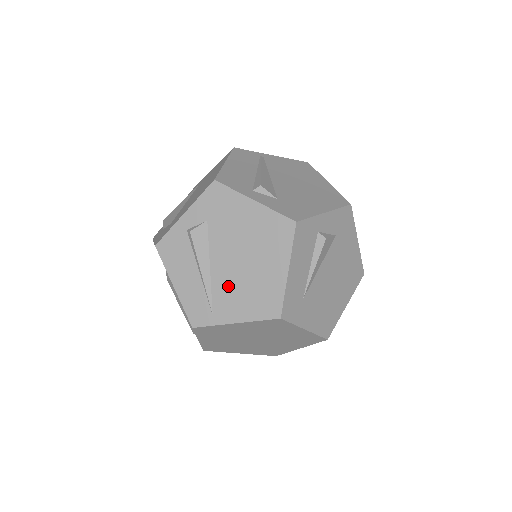
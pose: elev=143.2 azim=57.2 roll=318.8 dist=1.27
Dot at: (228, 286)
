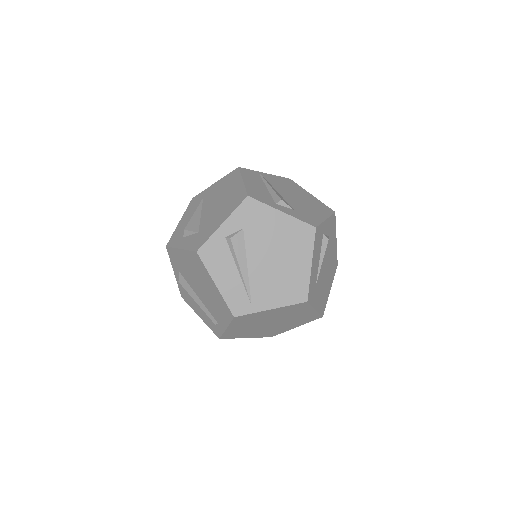
Dot at: (264, 280)
